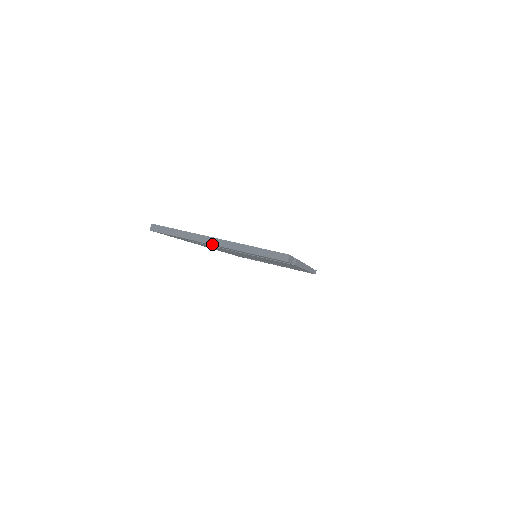
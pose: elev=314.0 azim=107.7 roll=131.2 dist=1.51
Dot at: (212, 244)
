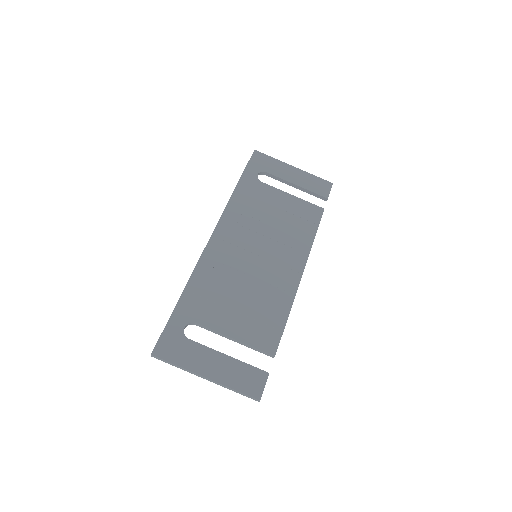
Dot at: occluded
